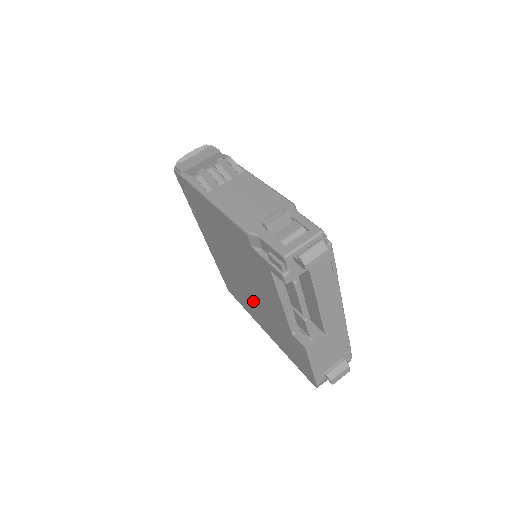
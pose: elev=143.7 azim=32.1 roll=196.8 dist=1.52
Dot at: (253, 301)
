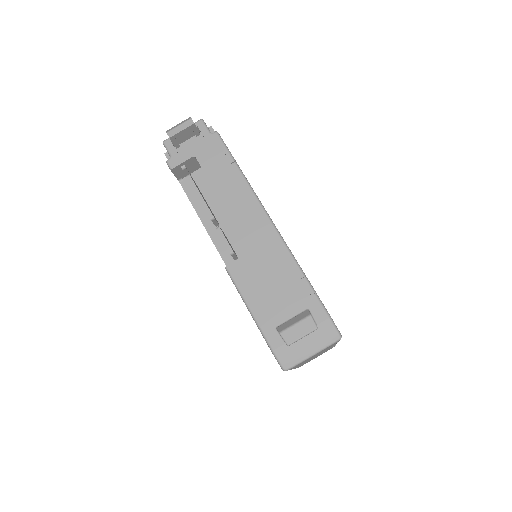
Dot at: occluded
